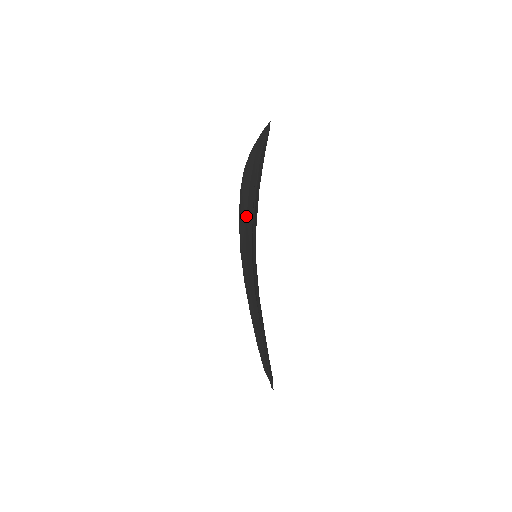
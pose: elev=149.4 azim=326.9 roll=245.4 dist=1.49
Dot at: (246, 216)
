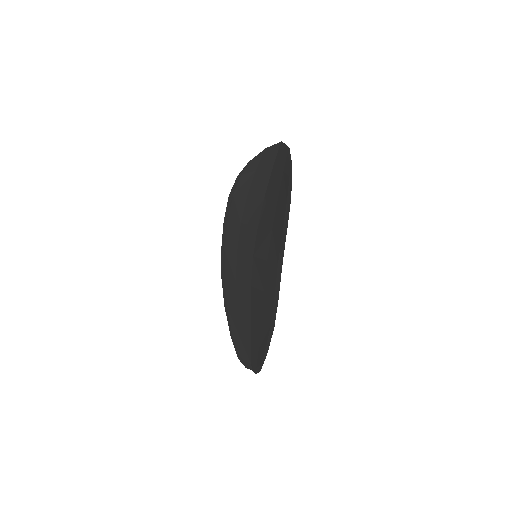
Dot at: (241, 219)
